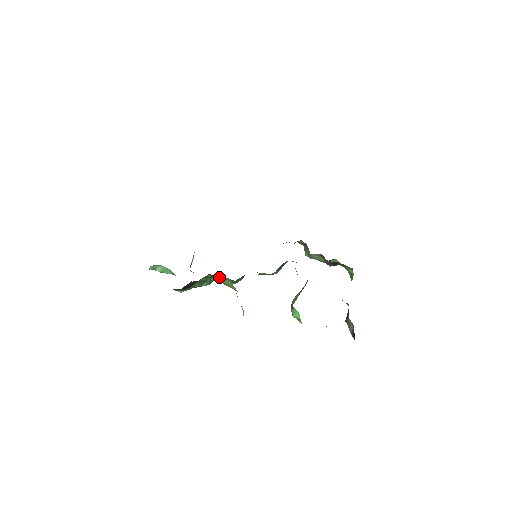
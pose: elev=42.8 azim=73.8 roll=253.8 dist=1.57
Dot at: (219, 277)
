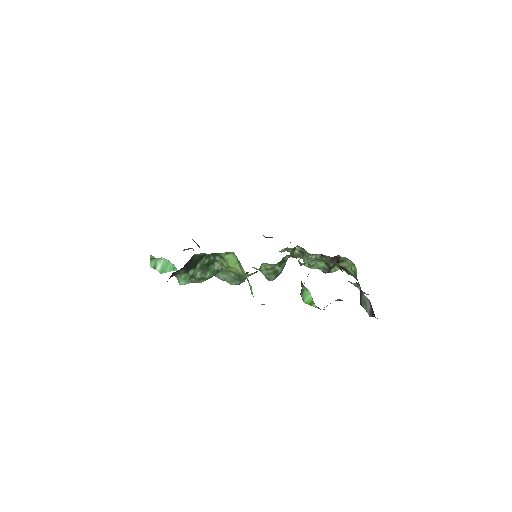
Dot at: (222, 259)
